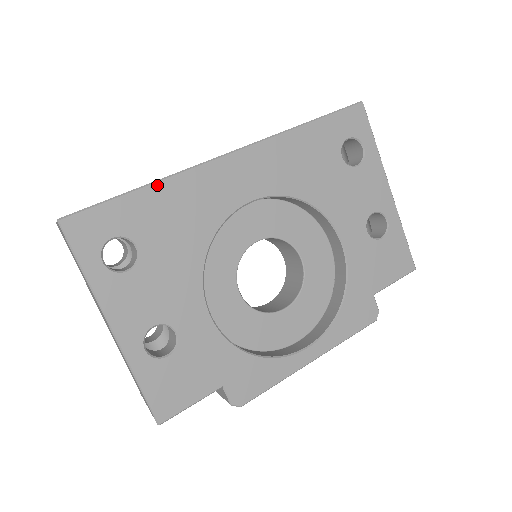
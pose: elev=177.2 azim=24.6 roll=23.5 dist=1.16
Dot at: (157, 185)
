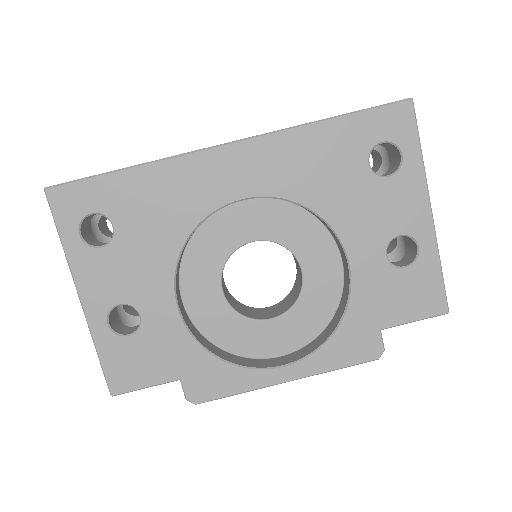
Dot at: (142, 168)
